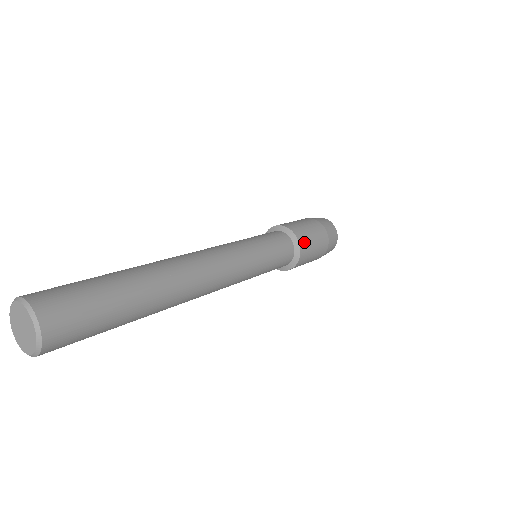
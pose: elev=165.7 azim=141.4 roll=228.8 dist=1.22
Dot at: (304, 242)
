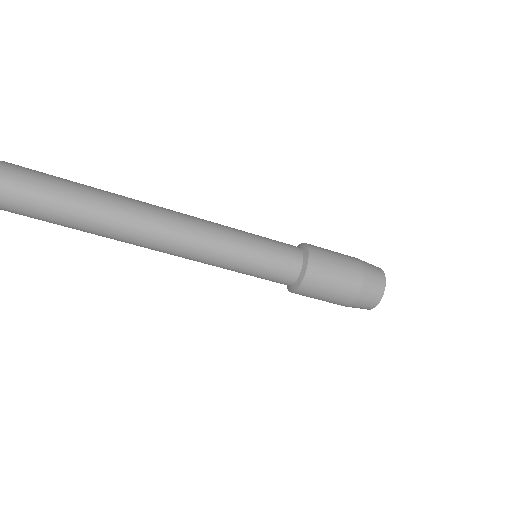
Dot at: (318, 257)
